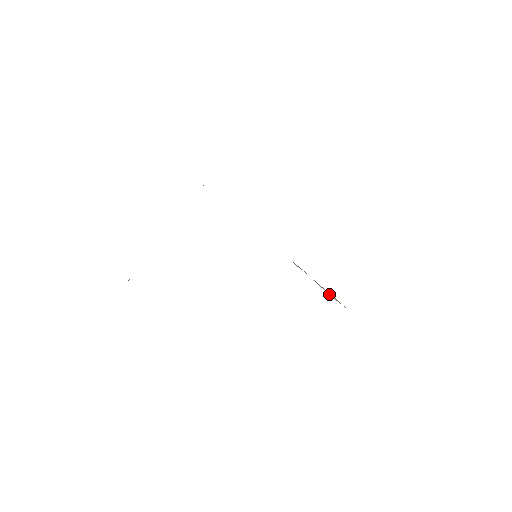
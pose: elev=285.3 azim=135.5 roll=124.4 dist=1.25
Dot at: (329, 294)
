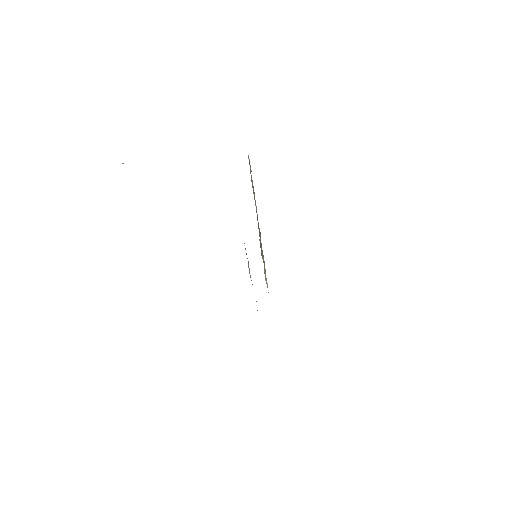
Dot at: (265, 277)
